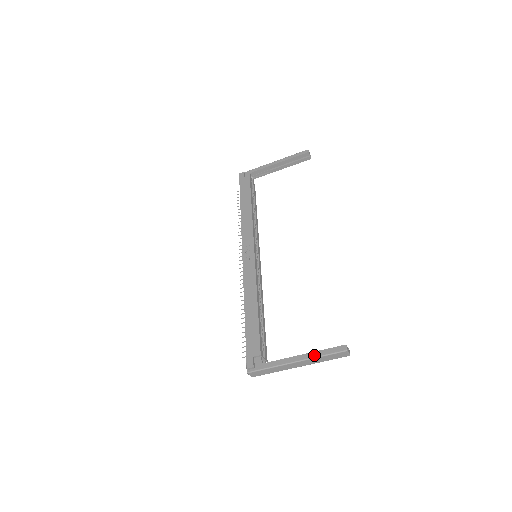
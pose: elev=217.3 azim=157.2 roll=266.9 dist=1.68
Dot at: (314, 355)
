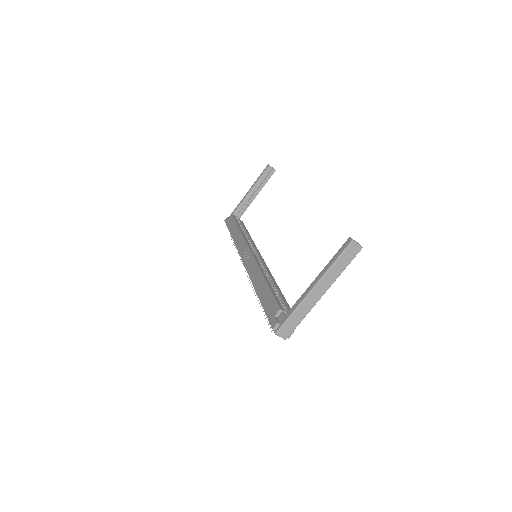
Dot at: (326, 269)
